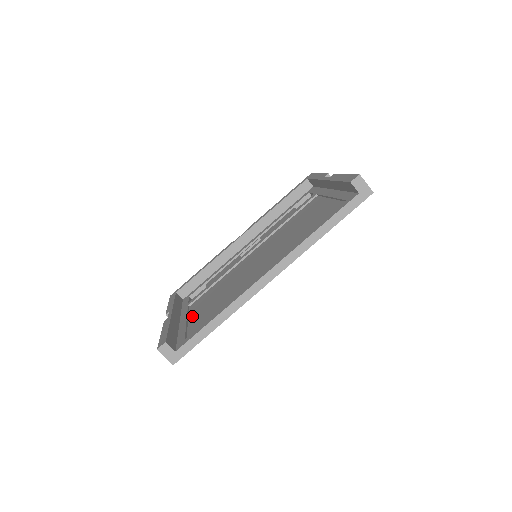
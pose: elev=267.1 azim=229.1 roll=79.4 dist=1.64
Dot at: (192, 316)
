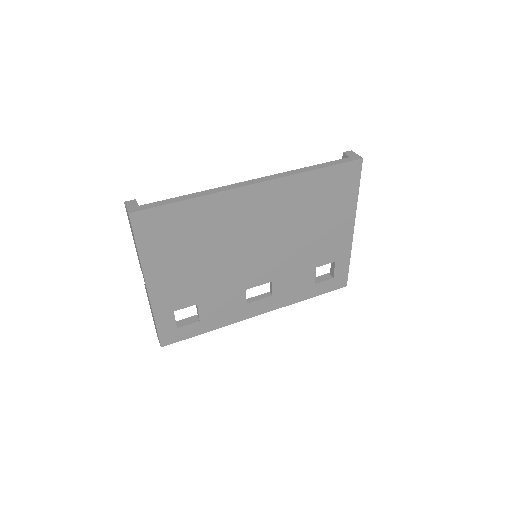
Dot at: occluded
